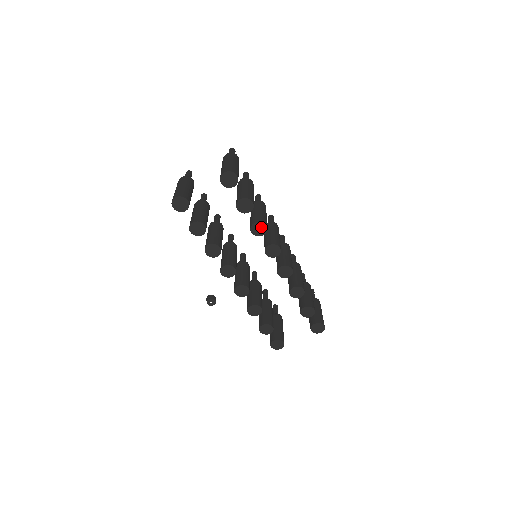
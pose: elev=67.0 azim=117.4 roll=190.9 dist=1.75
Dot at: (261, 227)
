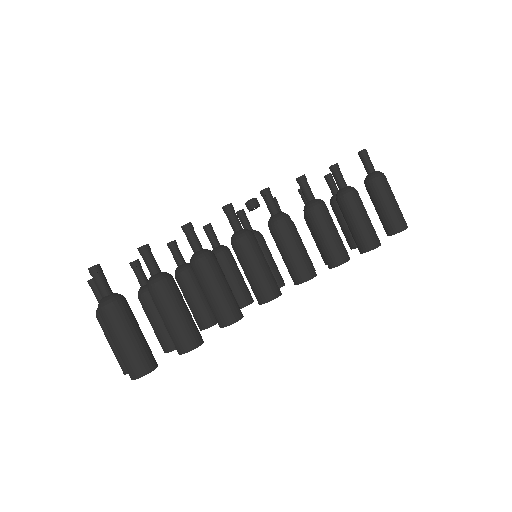
Dot at: (232, 323)
